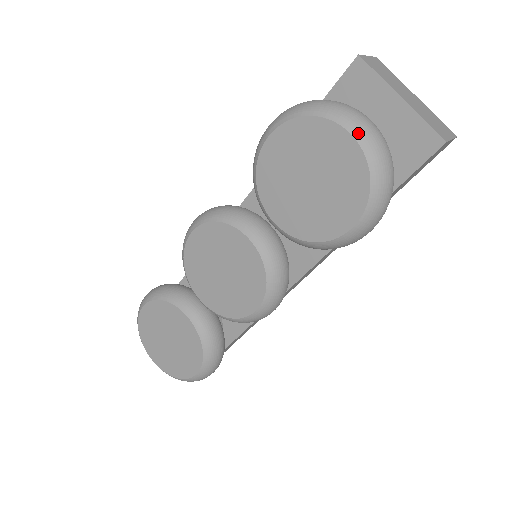
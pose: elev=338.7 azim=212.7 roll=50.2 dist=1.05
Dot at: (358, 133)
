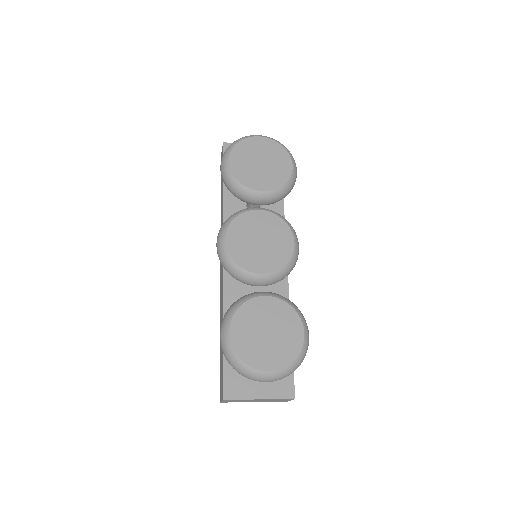
Dot at: (261, 136)
